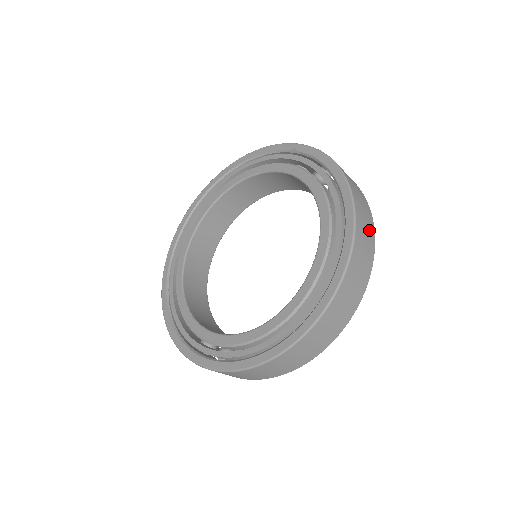
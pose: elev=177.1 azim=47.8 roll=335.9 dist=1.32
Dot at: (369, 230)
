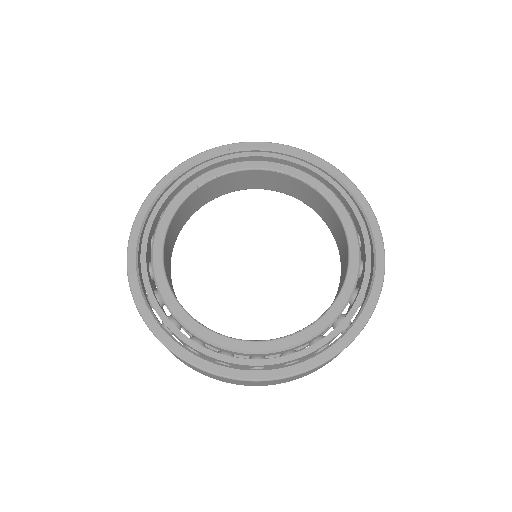
Dot at: occluded
